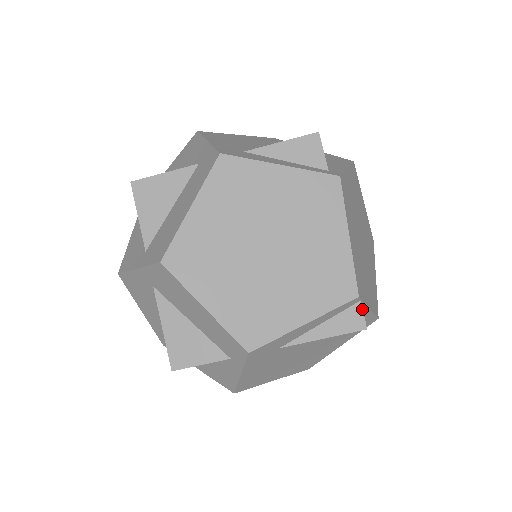
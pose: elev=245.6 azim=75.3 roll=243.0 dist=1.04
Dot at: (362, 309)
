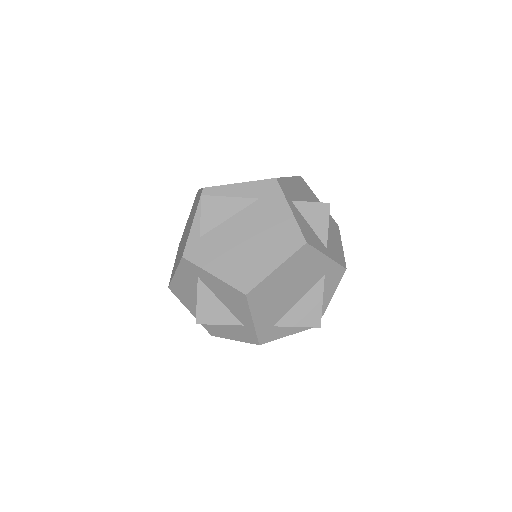
Dot at: occluded
